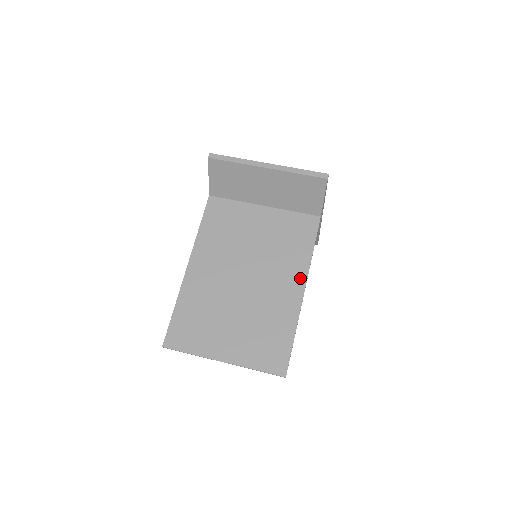
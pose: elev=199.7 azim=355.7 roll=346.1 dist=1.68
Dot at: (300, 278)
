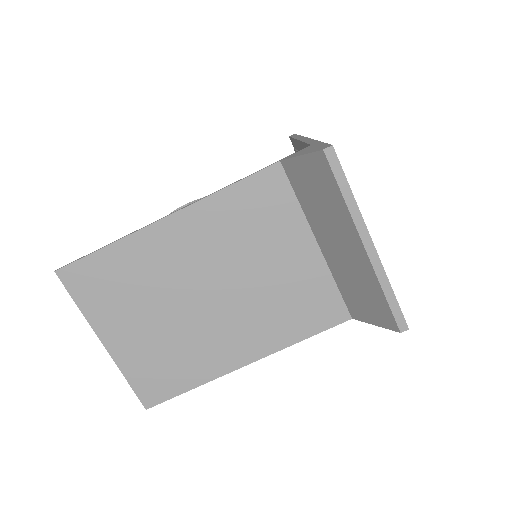
Dot at: (259, 350)
